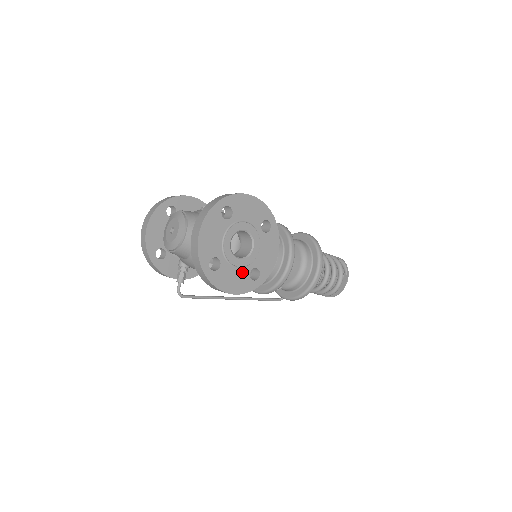
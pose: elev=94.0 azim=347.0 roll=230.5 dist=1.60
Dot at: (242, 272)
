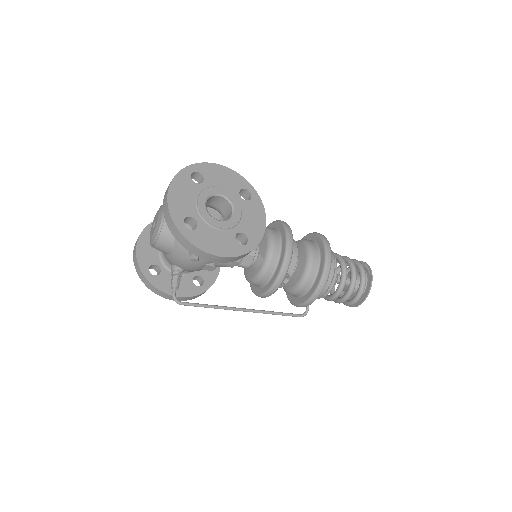
Dot at: (225, 235)
